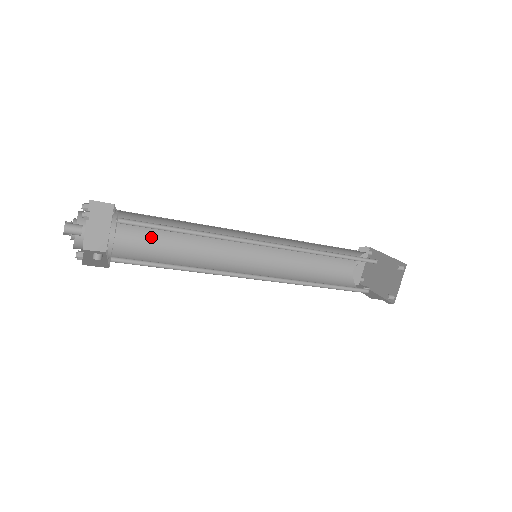
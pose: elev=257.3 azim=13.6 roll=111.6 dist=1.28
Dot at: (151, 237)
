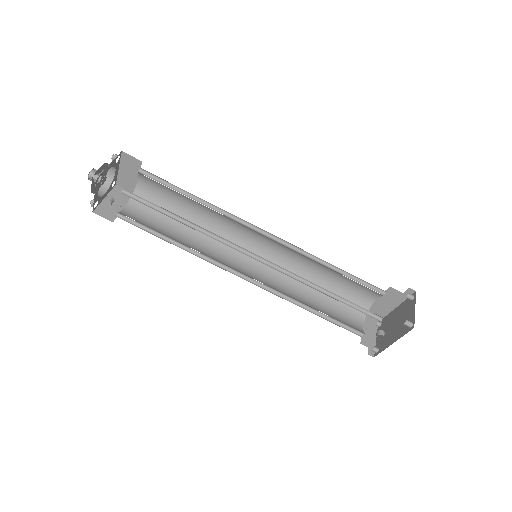
Dot at: (158, 225)
